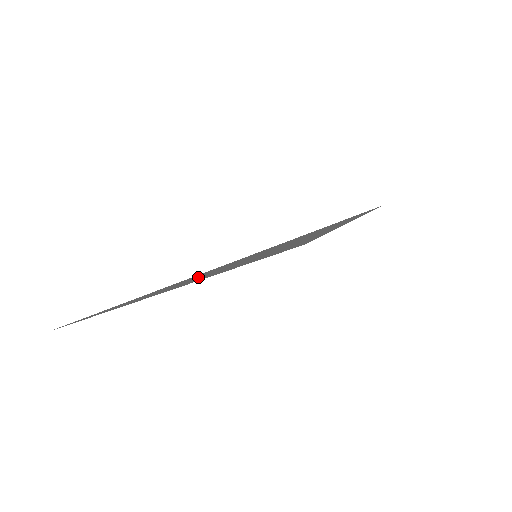
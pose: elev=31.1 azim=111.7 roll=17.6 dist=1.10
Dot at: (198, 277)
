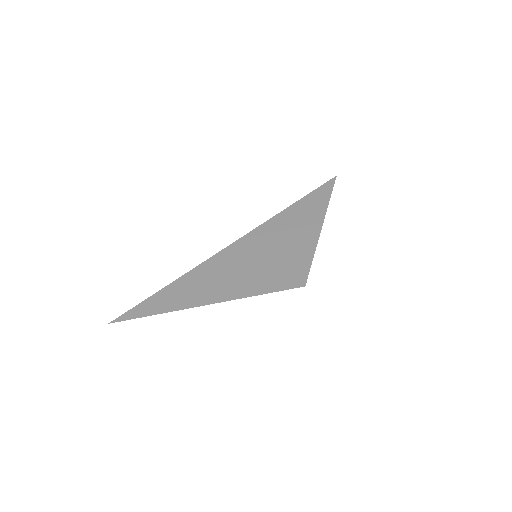
Dot at: (218, 278)
